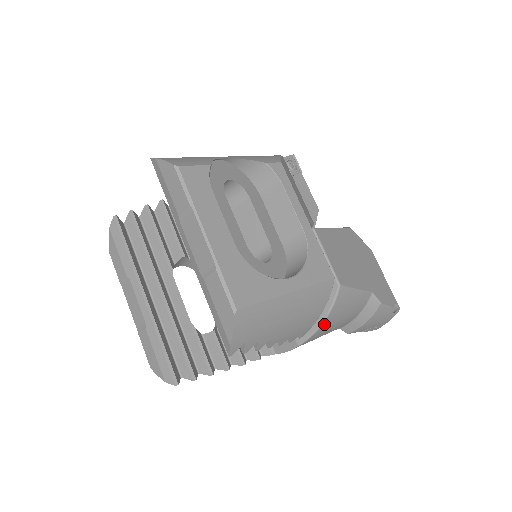
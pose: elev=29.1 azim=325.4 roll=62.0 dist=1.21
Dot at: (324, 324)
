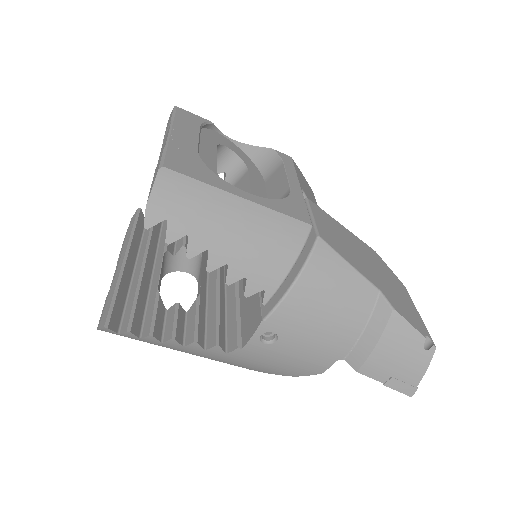
Dot at: (297, 289)
